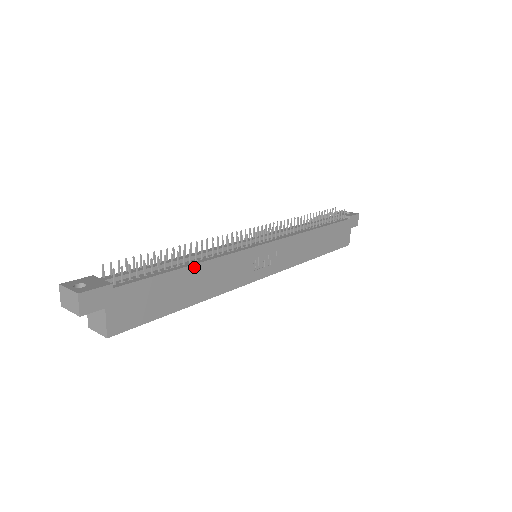
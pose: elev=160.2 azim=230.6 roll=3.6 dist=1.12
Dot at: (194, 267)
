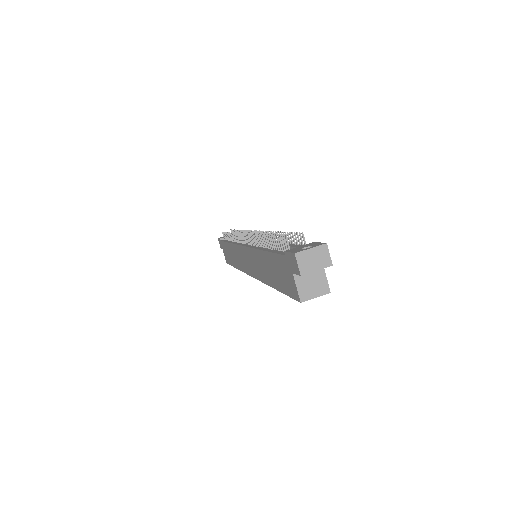
Dot at: occluded
